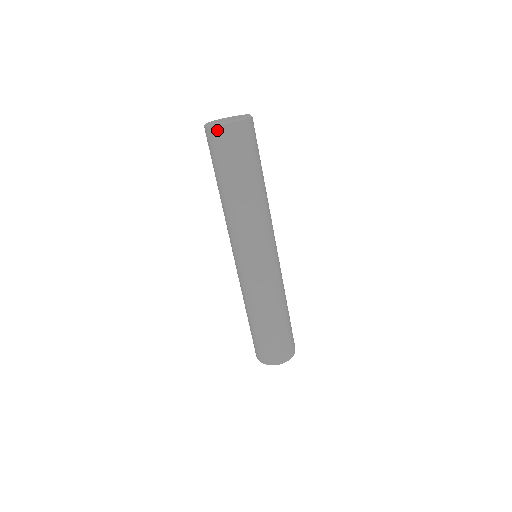
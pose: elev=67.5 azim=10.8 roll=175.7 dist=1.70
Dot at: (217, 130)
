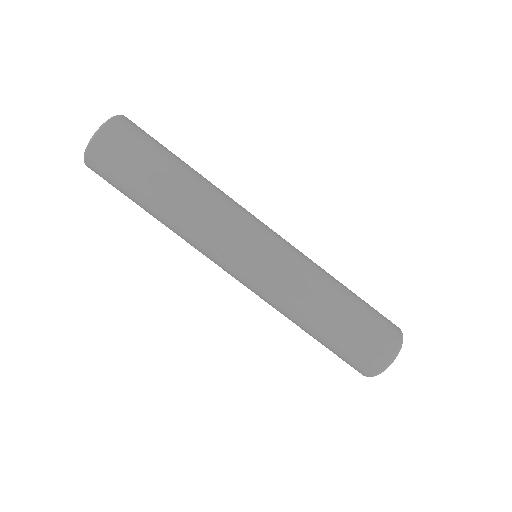
Dot at: (90, 158)
